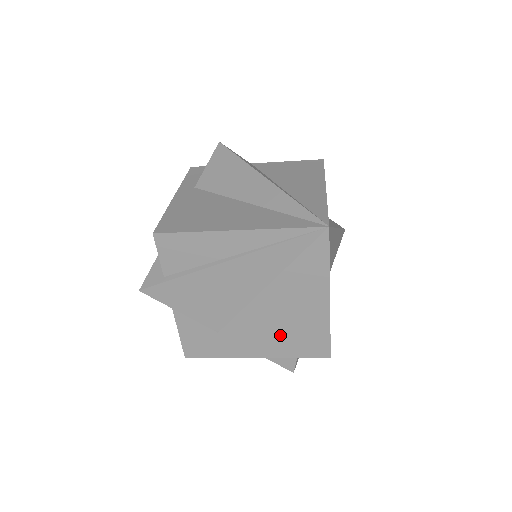
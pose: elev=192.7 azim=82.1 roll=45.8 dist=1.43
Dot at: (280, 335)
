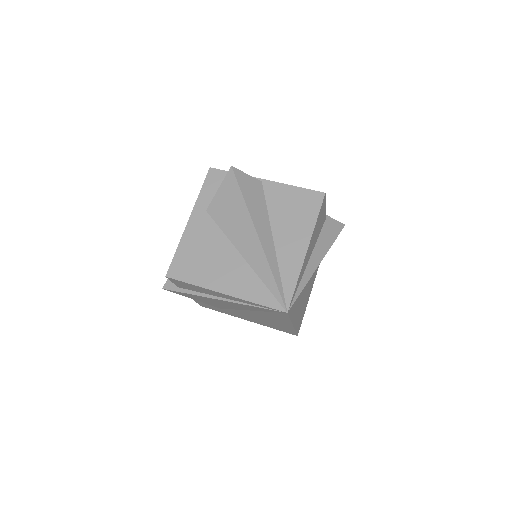
Dot at: (262, 322)
